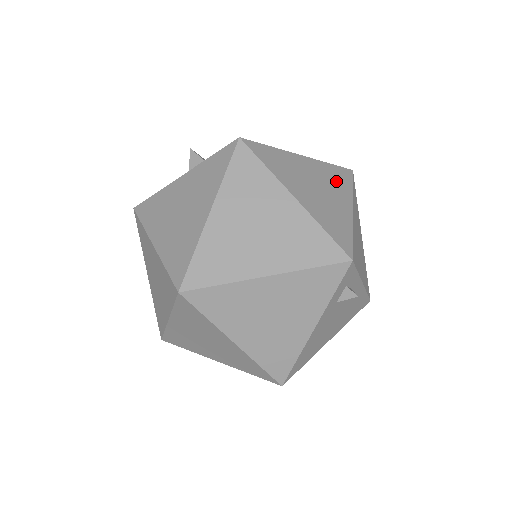
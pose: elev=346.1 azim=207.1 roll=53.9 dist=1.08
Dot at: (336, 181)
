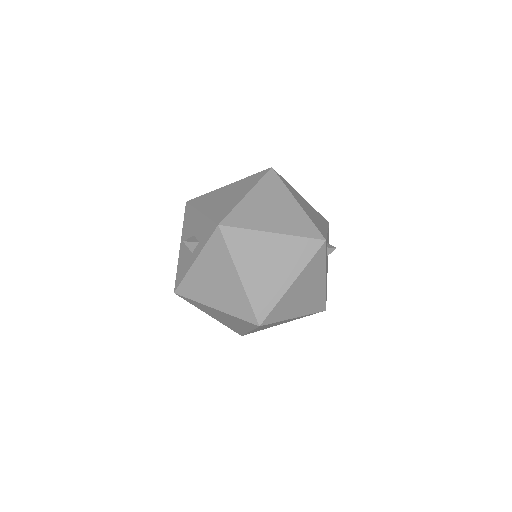
Dot at: (274, 190)
